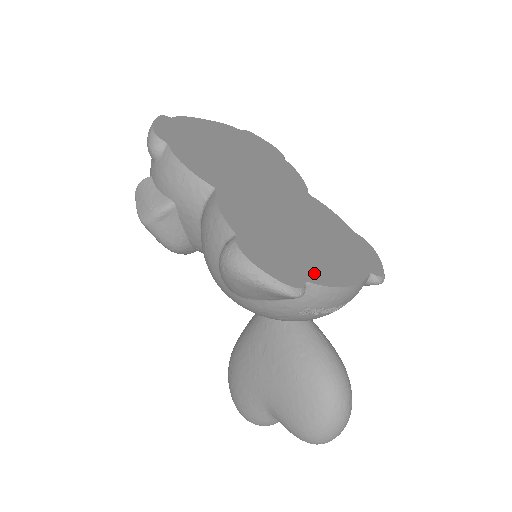
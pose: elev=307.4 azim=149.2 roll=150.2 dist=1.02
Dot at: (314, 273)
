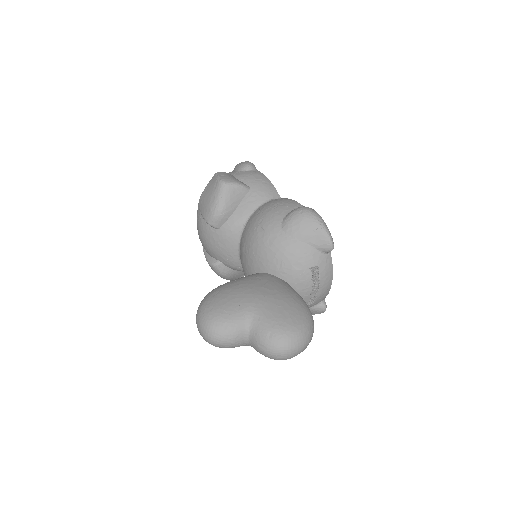
Dot at: occluded
